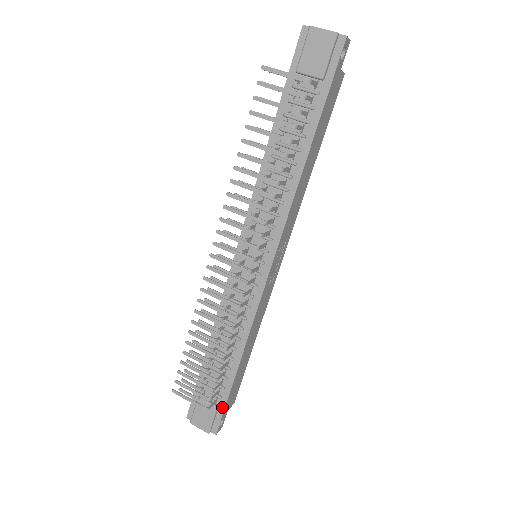
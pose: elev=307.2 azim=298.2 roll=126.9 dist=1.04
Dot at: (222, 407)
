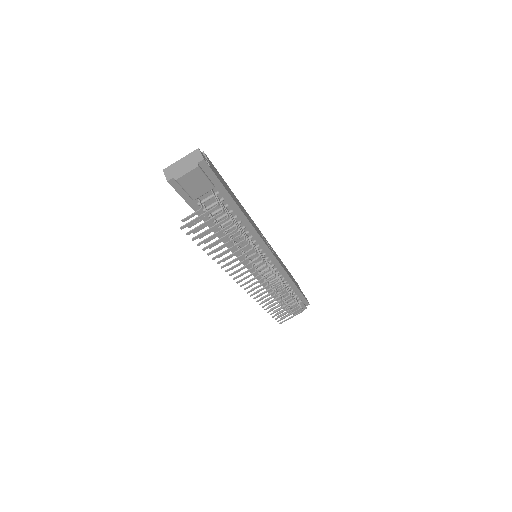
Dot at: (303, 298)
